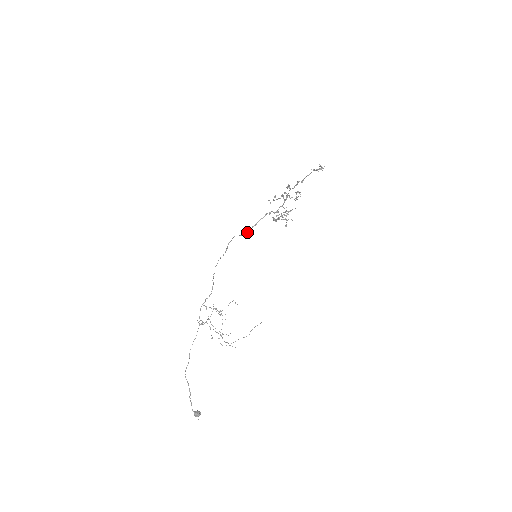
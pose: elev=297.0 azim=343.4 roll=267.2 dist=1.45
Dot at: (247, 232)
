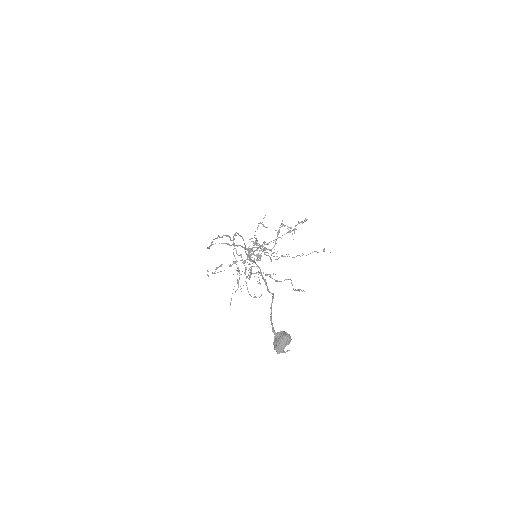
Dot at: (231, 245)
